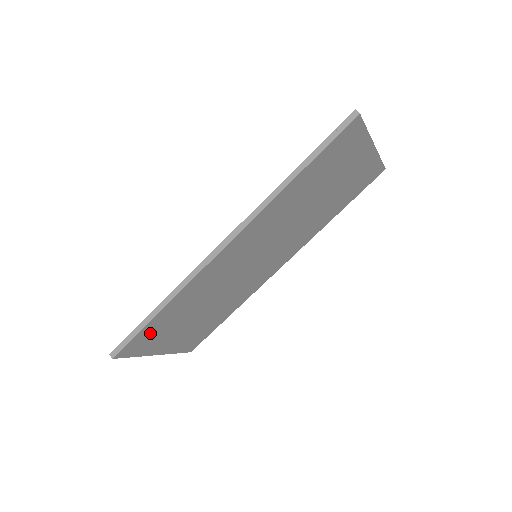
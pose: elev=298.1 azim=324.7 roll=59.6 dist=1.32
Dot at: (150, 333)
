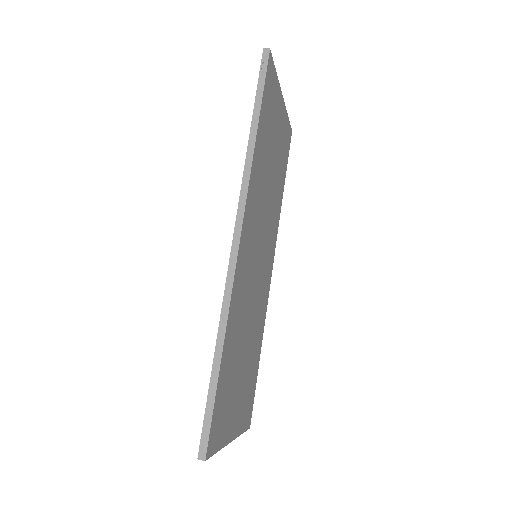
Dot at: (221, 400)
